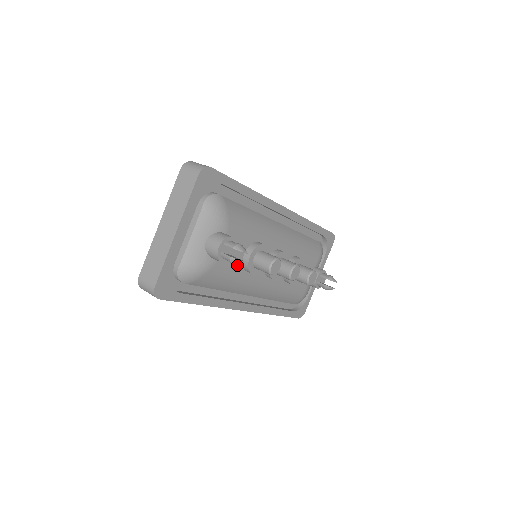
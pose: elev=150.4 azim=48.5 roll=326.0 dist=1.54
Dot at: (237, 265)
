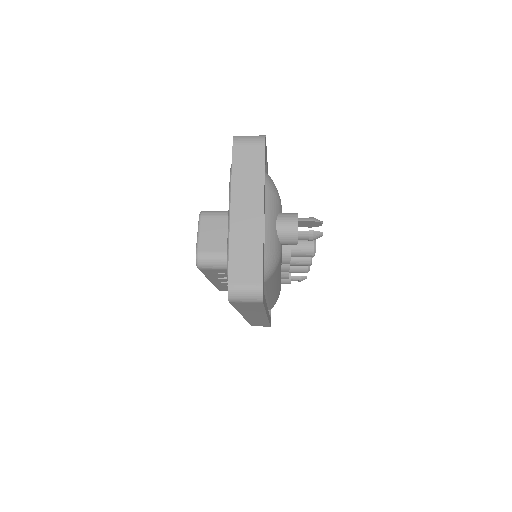
Dot at: occluded
